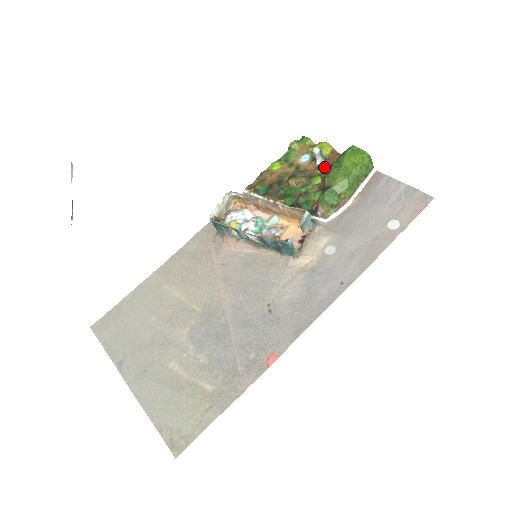
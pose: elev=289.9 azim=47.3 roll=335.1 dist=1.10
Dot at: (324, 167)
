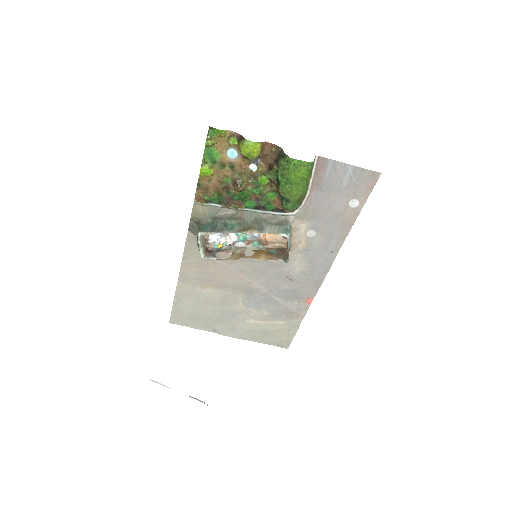
Dot at: (262, 163)
